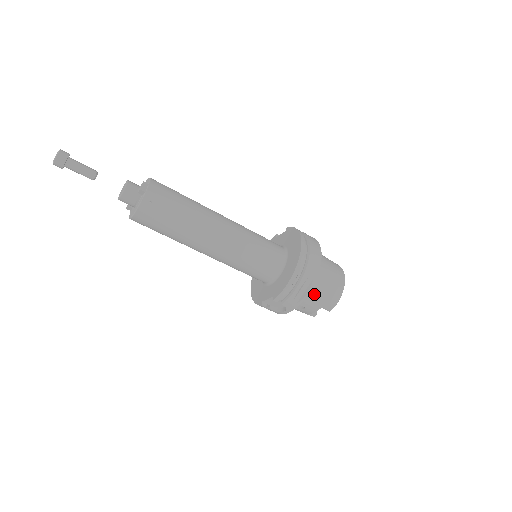
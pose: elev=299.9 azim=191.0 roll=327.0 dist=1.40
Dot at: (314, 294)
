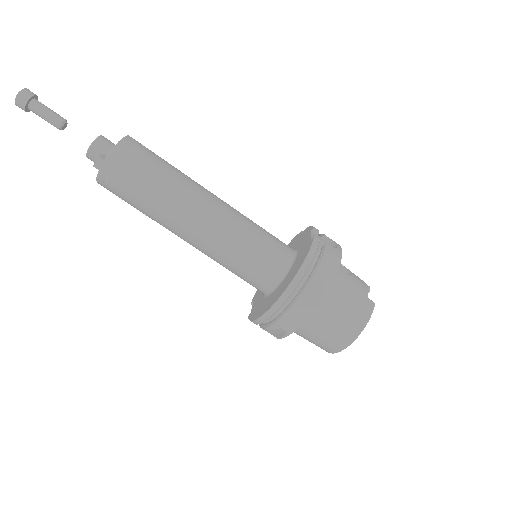
Dot at: (301, 334)
